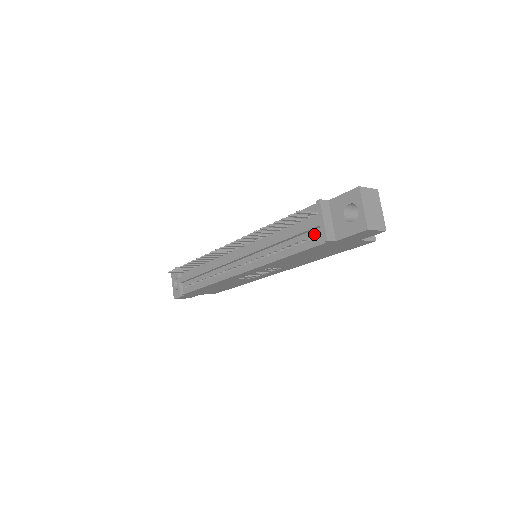
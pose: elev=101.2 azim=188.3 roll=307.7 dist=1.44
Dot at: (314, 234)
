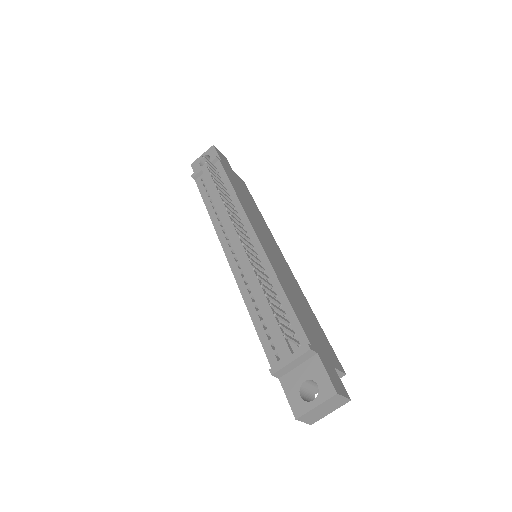
Dot at: (278, 350)
